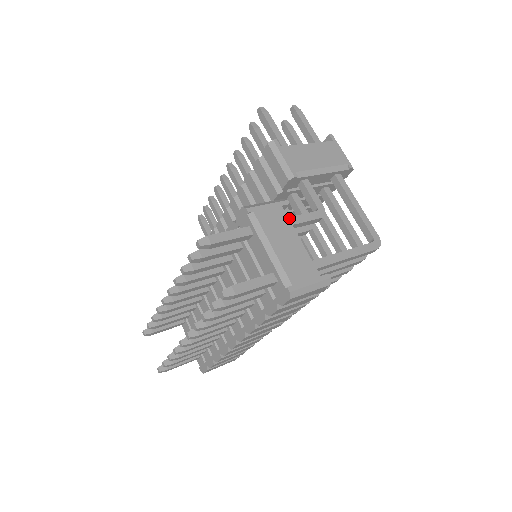
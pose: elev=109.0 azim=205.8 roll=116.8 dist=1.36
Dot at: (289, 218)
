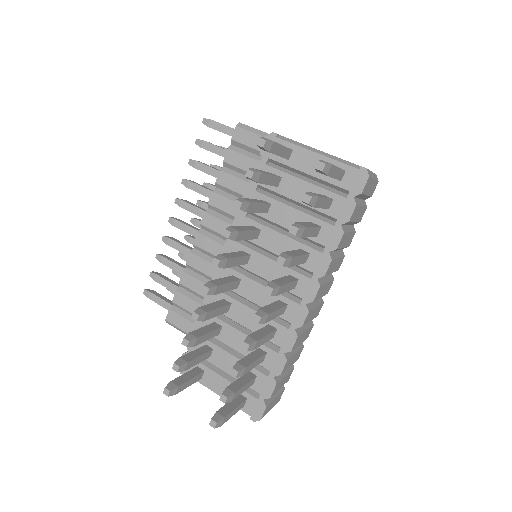
Dot at: occluded
